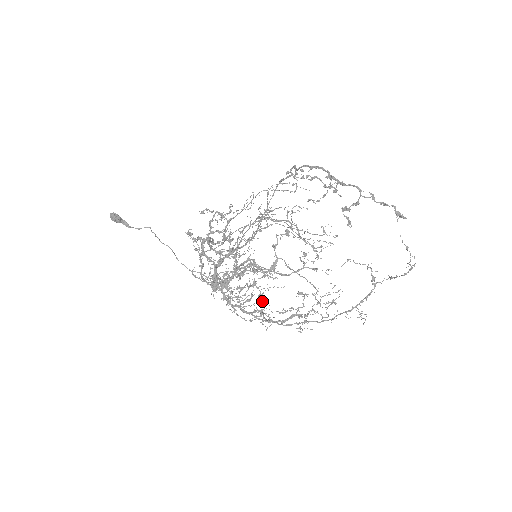
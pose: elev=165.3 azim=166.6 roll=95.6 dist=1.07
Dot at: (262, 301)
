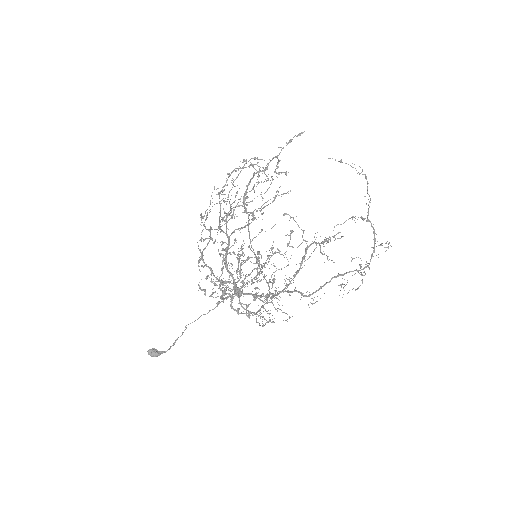
Dot at: occluded
